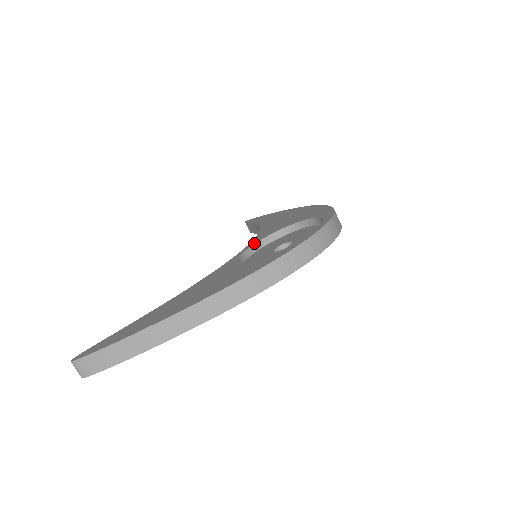
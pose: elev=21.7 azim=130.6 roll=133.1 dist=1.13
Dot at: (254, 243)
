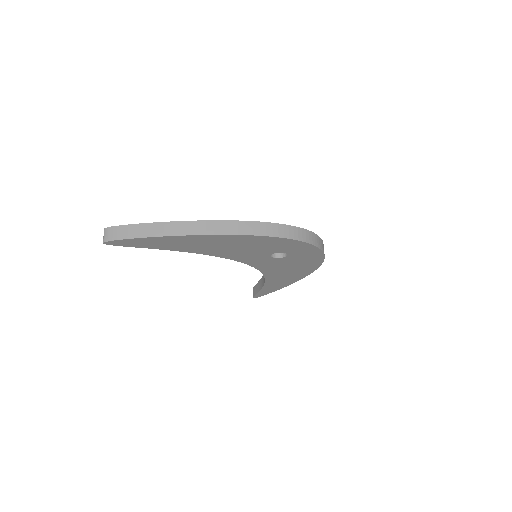
Dot at: occluded
